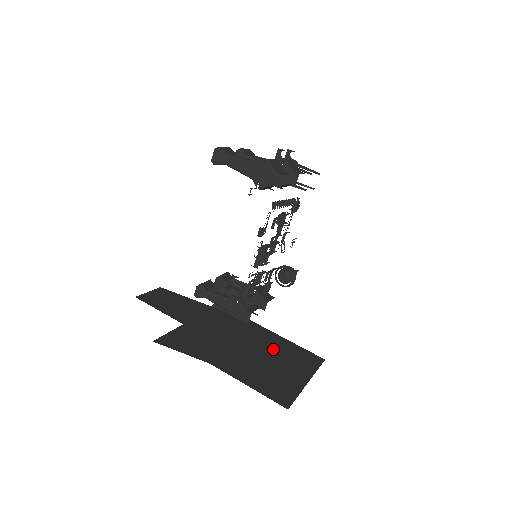
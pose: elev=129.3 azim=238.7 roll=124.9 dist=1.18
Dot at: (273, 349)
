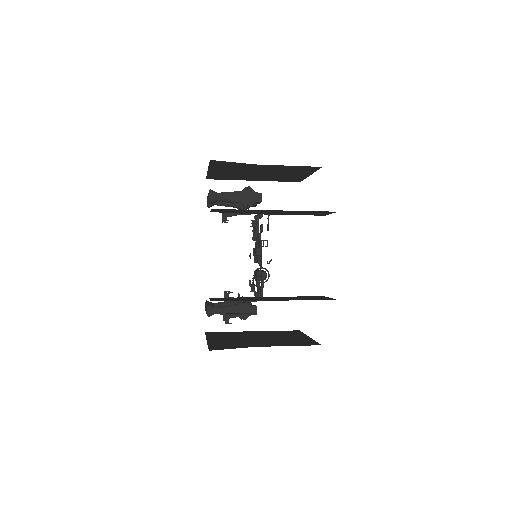
Dot at: (308, 297)
